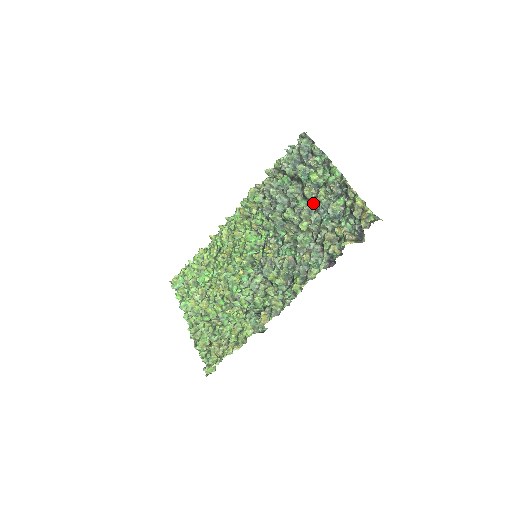
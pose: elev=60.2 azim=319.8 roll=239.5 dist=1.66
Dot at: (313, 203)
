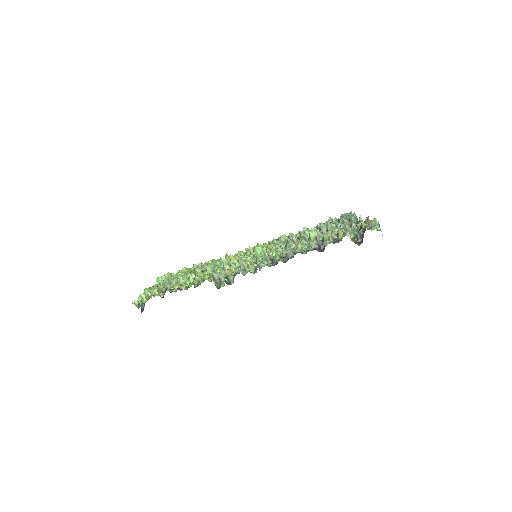
Dot at: occluded
